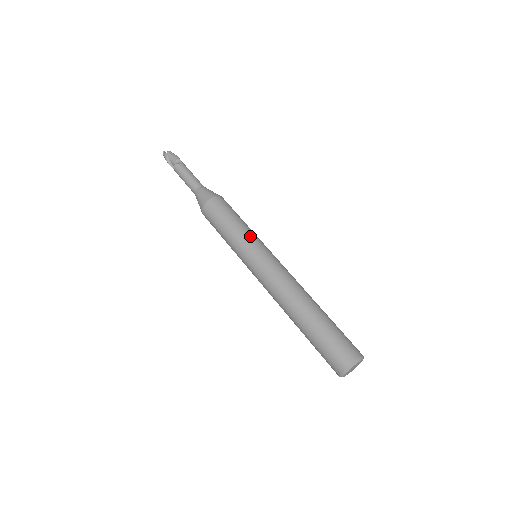
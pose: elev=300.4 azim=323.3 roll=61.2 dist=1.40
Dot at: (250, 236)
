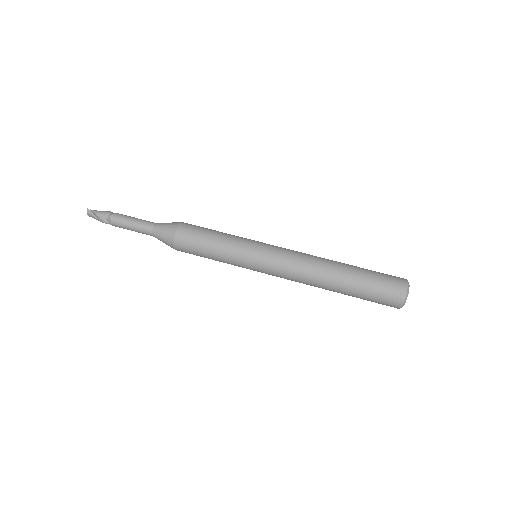
Dot at: (244, 238)
